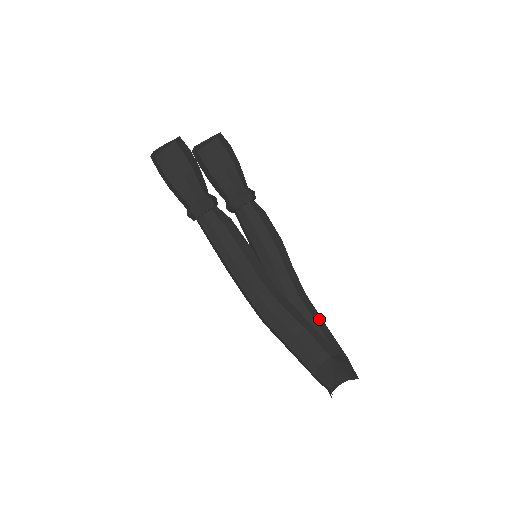
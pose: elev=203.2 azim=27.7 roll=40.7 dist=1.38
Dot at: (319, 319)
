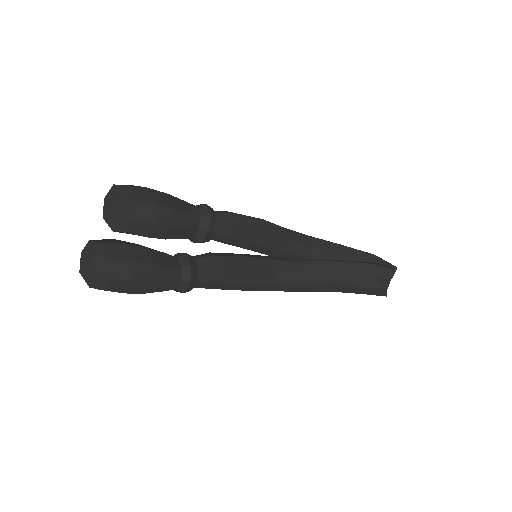
Dot at: (334, 247)
